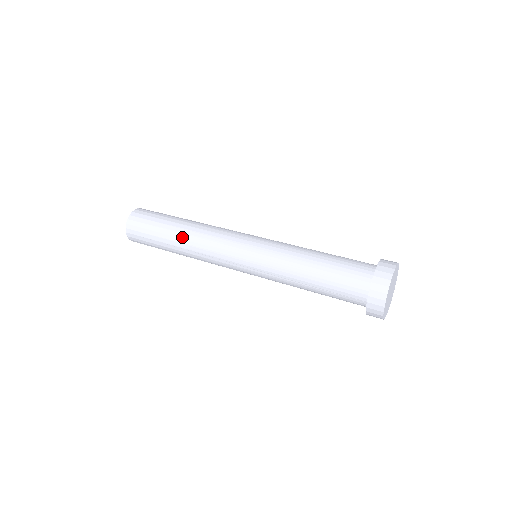
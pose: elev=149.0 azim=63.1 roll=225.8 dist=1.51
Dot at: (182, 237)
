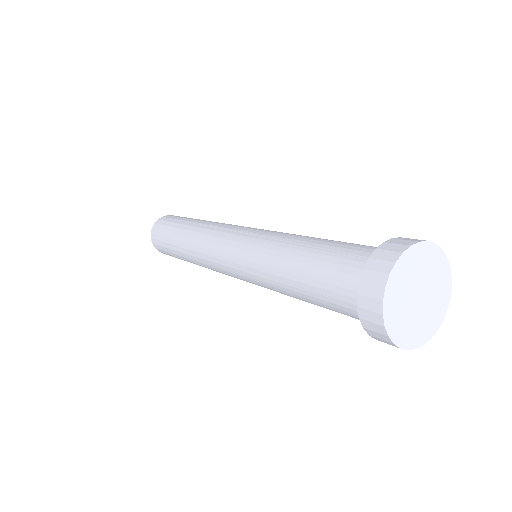
Dot at: (185, 252)
